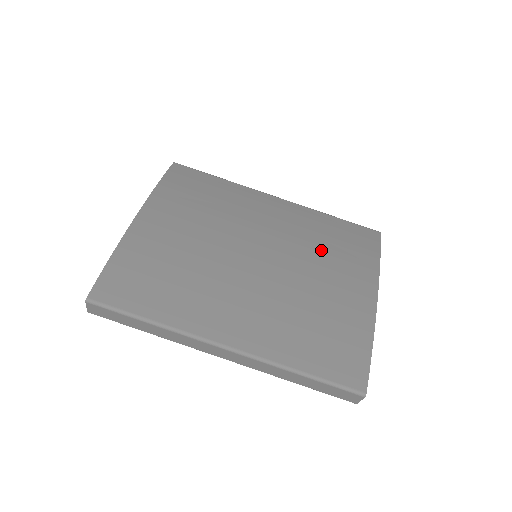
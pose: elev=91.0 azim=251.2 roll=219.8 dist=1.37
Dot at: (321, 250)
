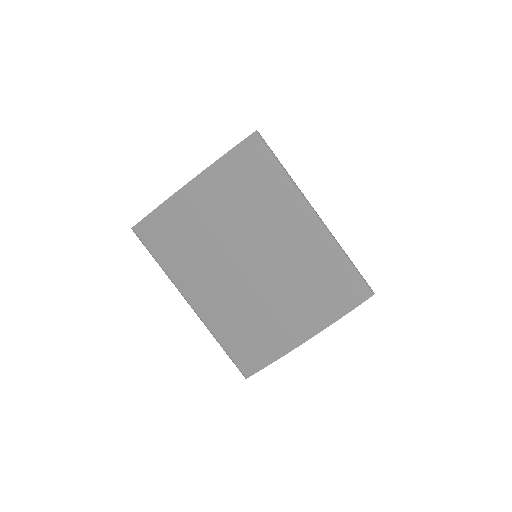
Dot at: (302, 284)
